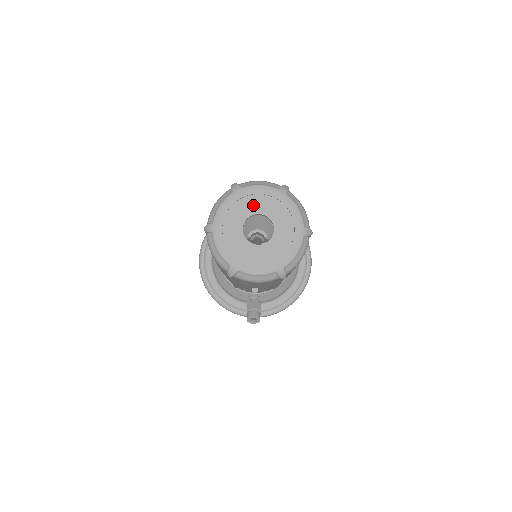
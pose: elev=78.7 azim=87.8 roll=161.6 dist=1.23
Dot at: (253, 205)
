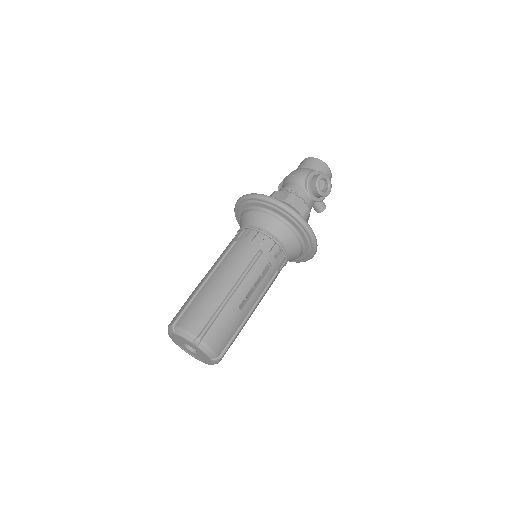
Dot at: (196, 349)
